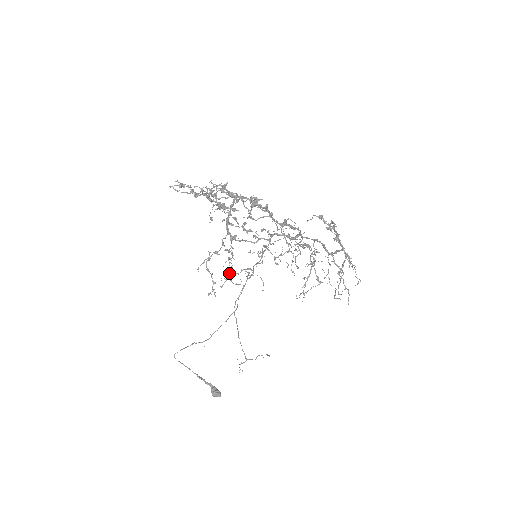
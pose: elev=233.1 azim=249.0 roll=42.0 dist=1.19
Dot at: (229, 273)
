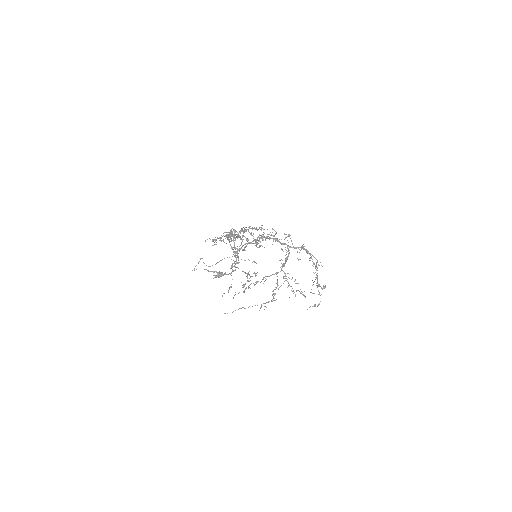
Dot at: occluded
